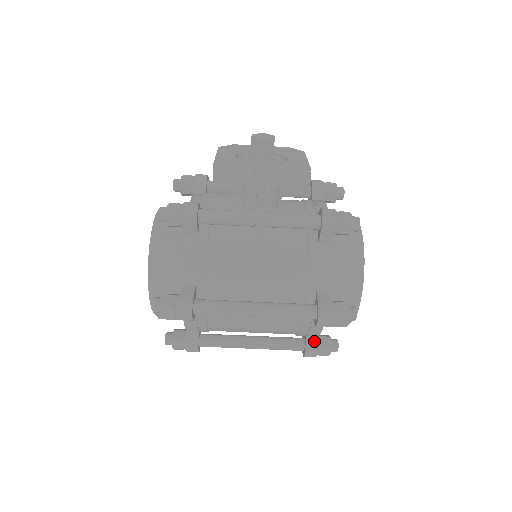
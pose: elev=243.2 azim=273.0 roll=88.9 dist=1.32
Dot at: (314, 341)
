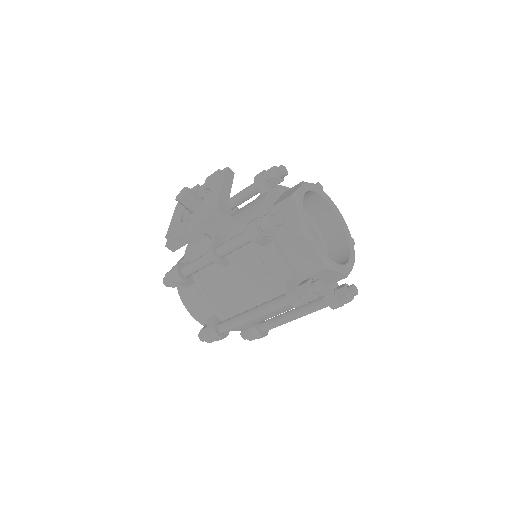
Dot at: (330, 298)
